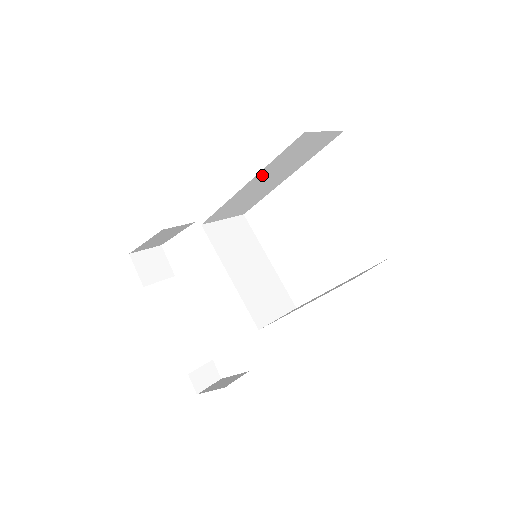
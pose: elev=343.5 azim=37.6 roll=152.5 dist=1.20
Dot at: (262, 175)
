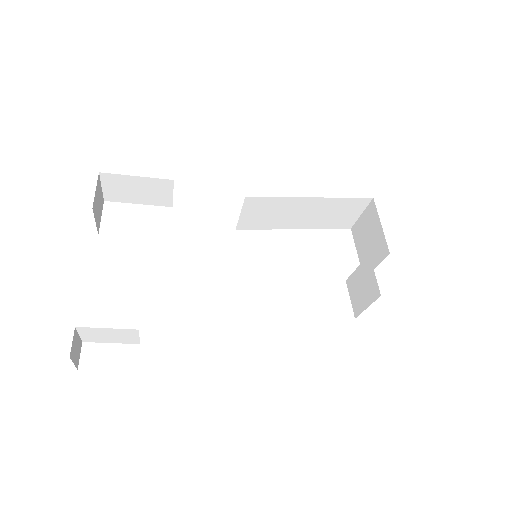
Dot at: (318, 203)
